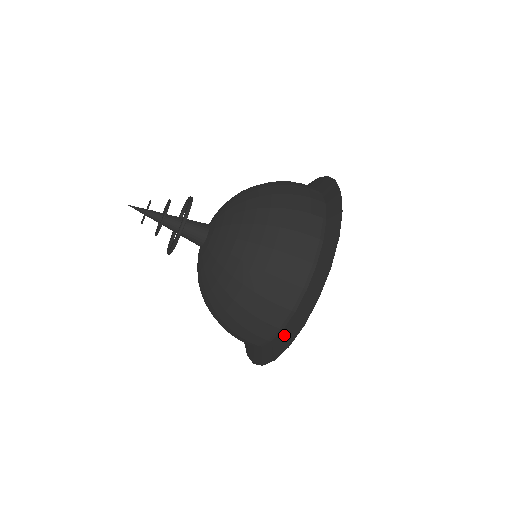
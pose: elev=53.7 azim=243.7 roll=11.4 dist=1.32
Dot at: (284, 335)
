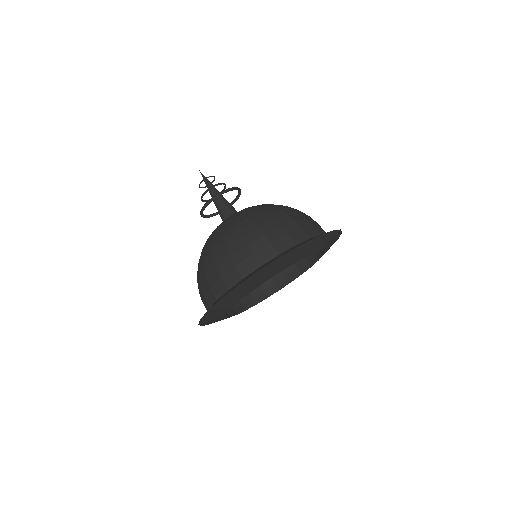
Dot at: occluded
